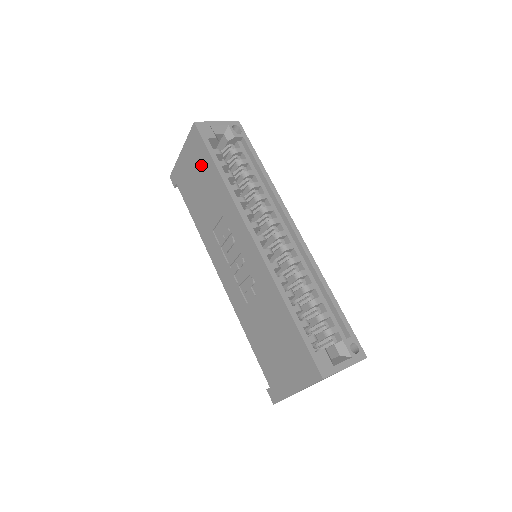
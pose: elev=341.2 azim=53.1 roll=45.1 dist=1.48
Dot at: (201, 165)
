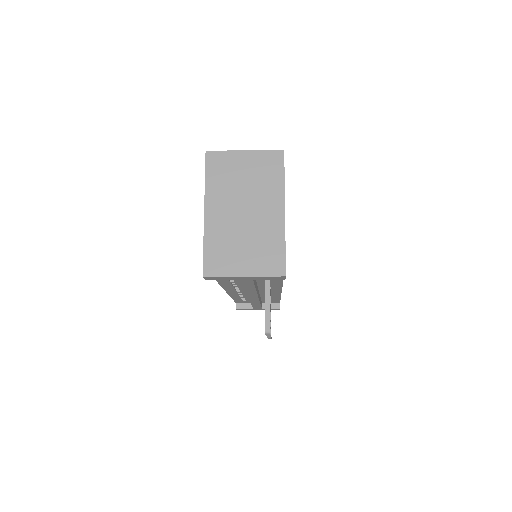
Dot at: occluded
